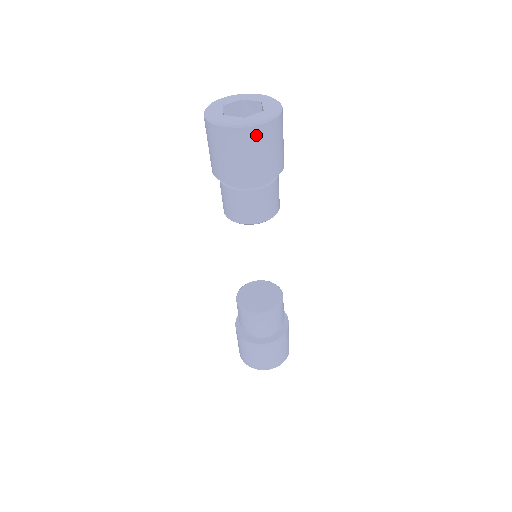
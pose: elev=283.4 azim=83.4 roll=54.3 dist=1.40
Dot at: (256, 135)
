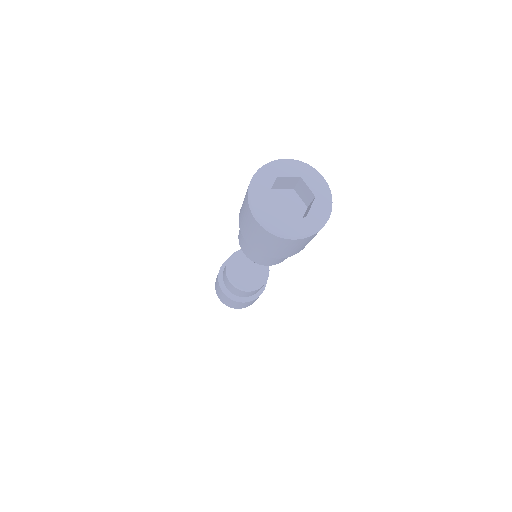
Dot at: (281, 241)
